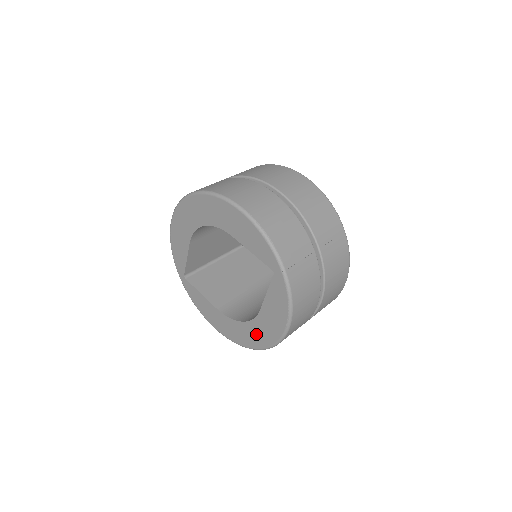
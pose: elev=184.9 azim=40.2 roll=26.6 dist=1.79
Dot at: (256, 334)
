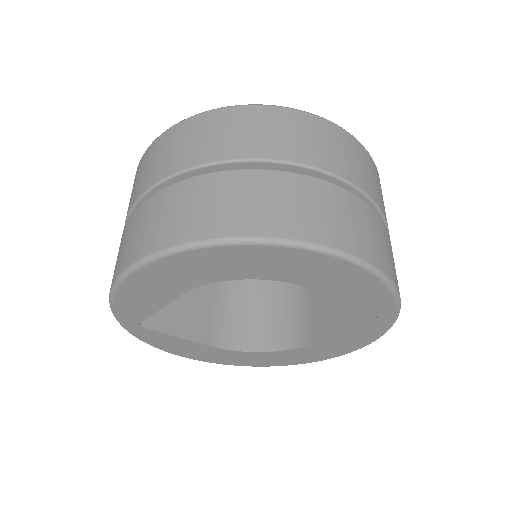
Dot at: (287, 358)
